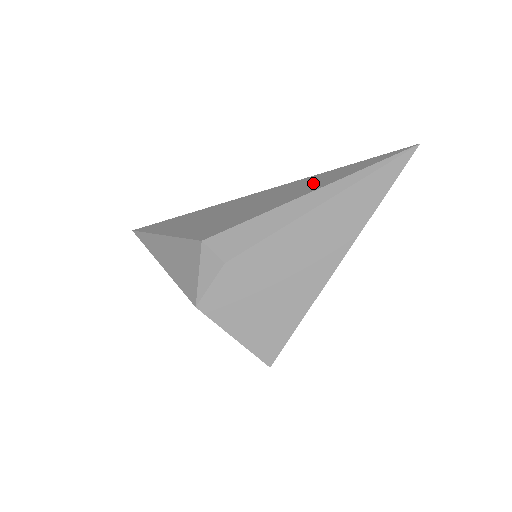
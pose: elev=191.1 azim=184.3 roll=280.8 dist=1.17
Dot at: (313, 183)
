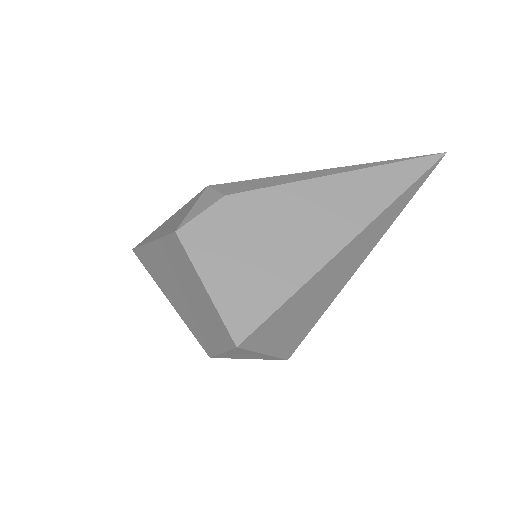
Dot at: occluded
